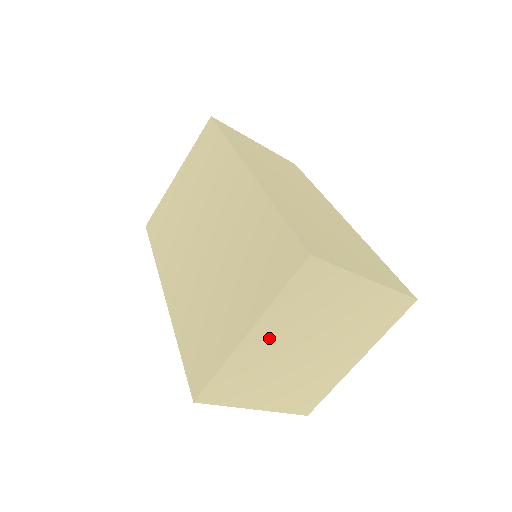
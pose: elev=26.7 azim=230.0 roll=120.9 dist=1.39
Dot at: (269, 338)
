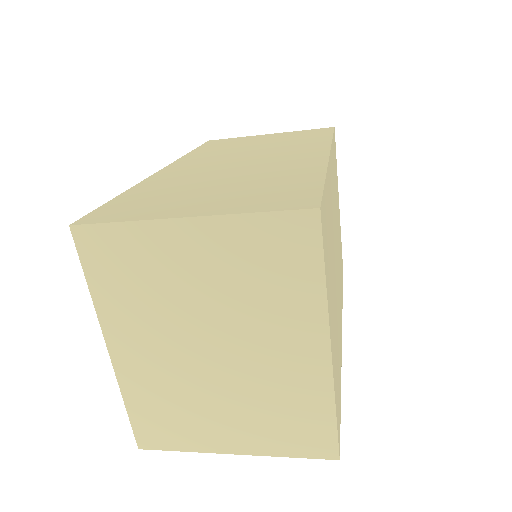
Dot at: (139, 347)
